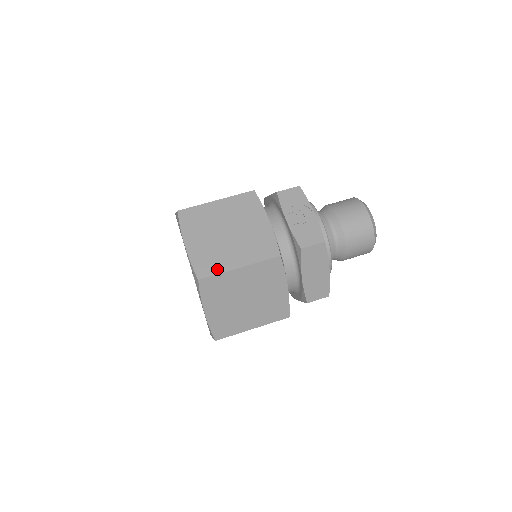
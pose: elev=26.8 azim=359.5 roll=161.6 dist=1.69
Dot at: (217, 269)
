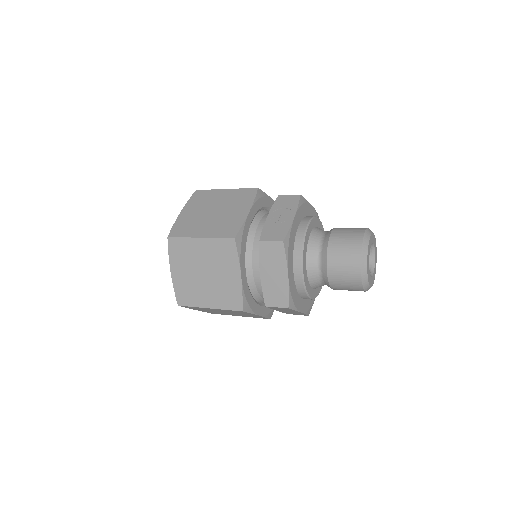
Dot at: (185, 234)
